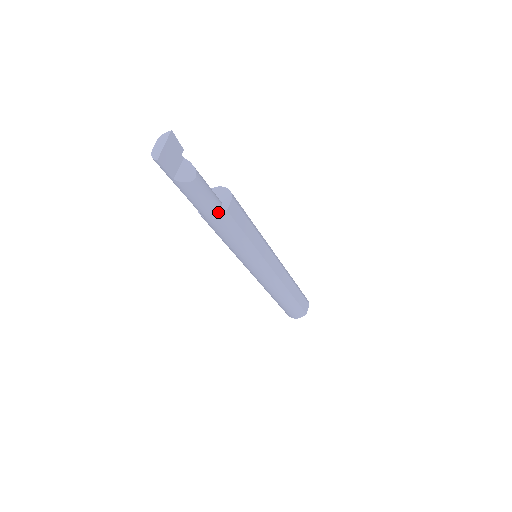
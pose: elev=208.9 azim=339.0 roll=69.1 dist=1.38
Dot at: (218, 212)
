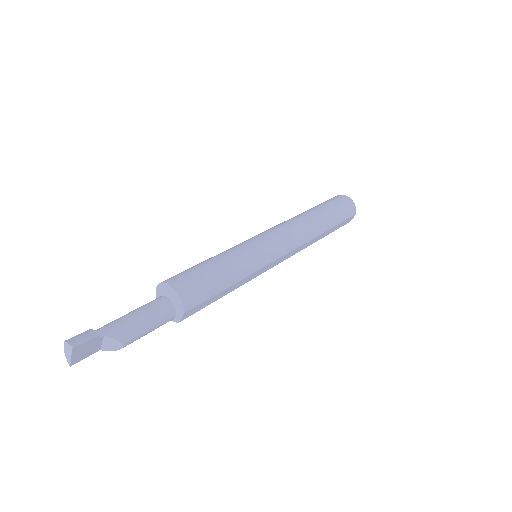
Dot at: (171, 320)
